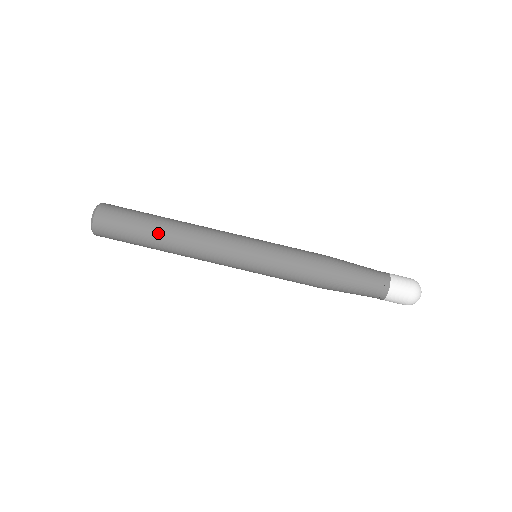
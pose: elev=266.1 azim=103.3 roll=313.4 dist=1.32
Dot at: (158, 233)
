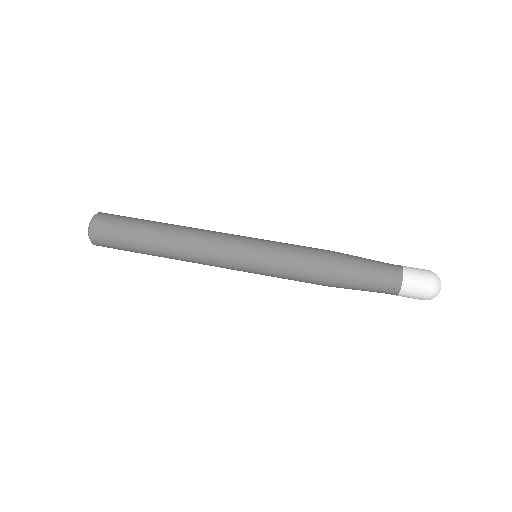
Dot at: (155, 231)
